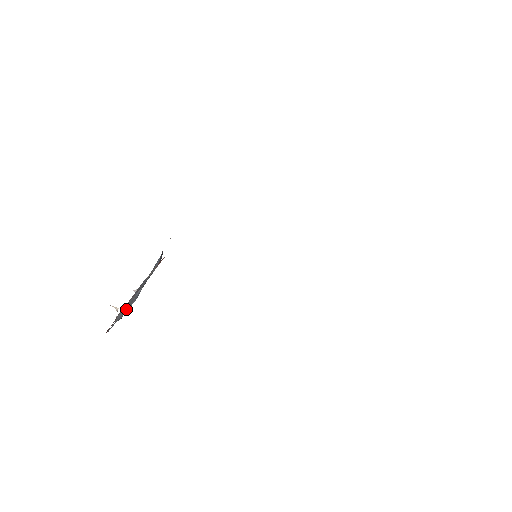
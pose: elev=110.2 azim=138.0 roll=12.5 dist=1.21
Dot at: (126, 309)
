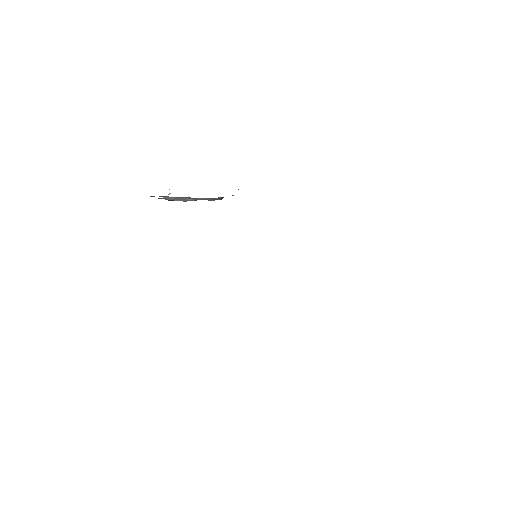
Dot at: (175, 199)
